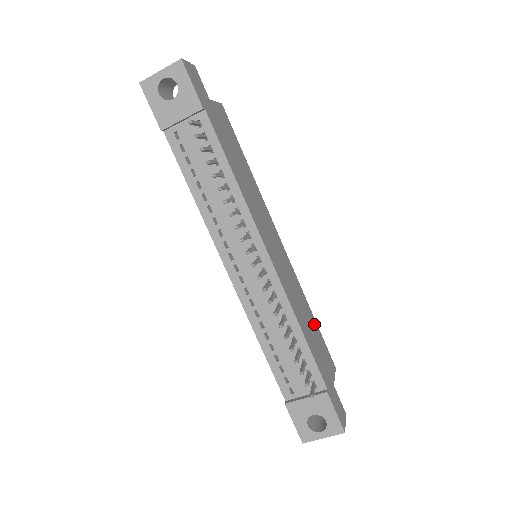
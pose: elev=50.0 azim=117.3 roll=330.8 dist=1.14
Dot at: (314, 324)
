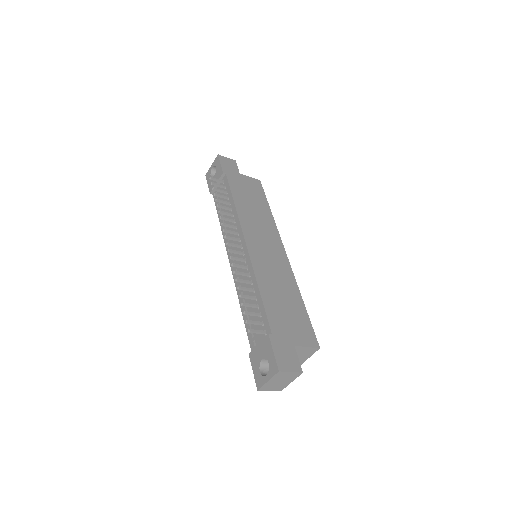
Dot at: (298, 306)
